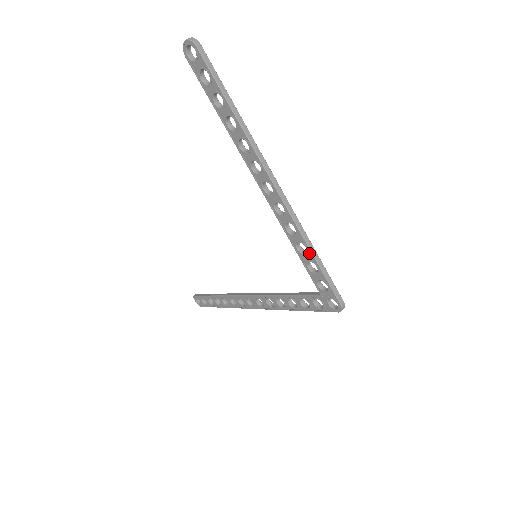
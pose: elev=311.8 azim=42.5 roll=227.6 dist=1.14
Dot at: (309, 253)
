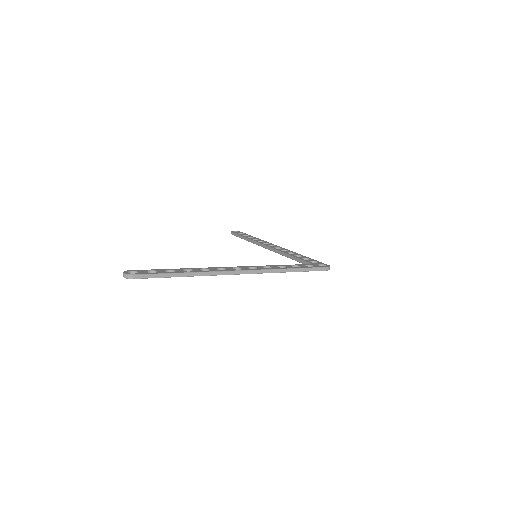
Dot at: (288, 271)
